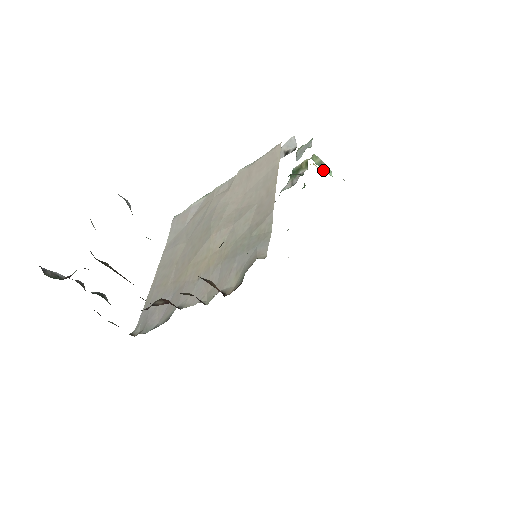
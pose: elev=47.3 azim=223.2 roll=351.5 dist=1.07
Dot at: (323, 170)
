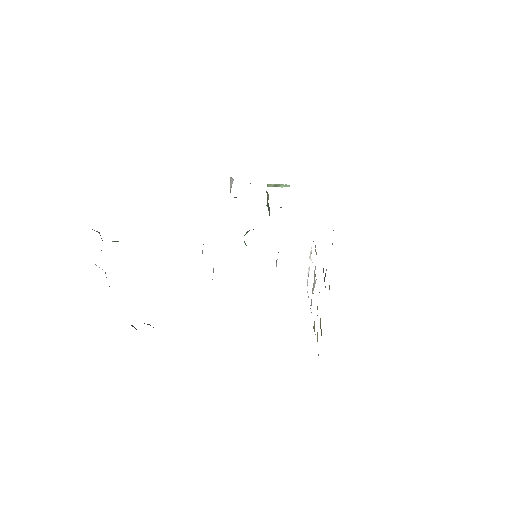
Dot at: occluded
